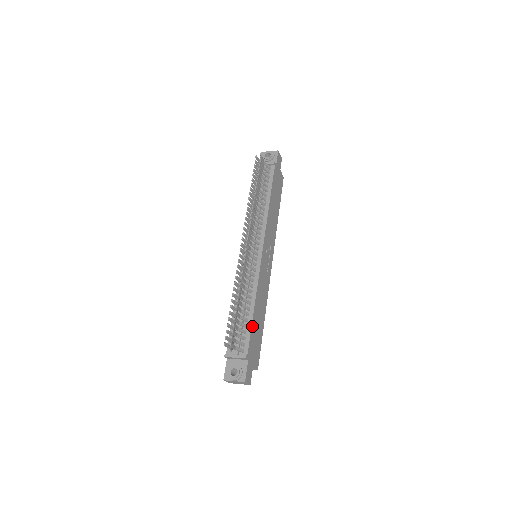
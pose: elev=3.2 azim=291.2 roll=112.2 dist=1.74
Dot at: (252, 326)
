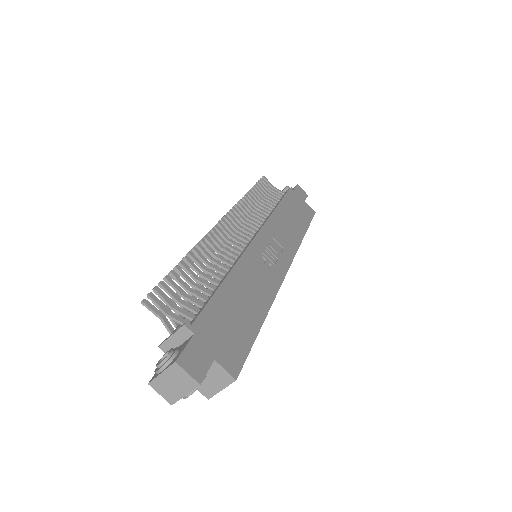
Dot at: (216, 297)
